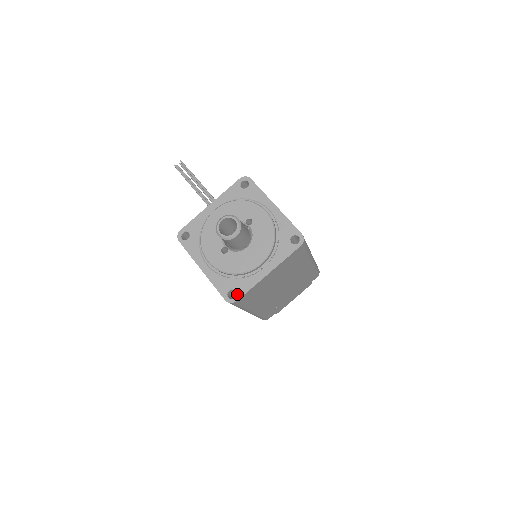
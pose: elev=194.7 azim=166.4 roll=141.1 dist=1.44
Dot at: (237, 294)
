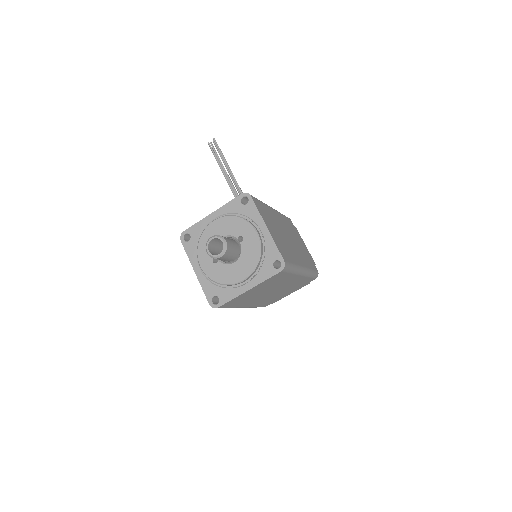
Dot at: (220, 301)
